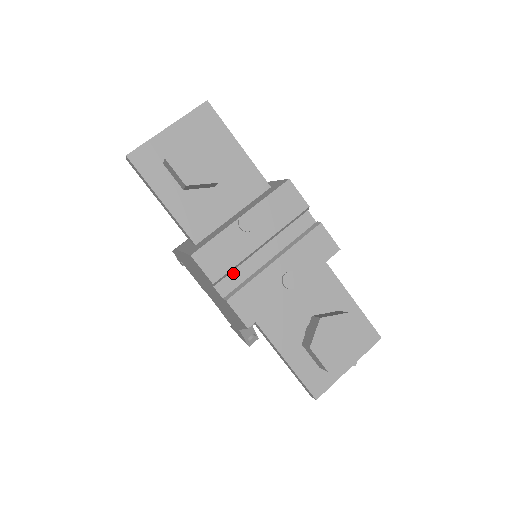
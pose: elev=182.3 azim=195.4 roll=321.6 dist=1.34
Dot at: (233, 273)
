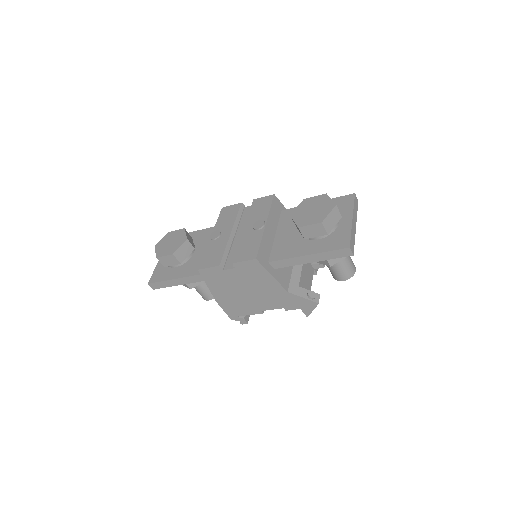
Dot at: (230, 257)
